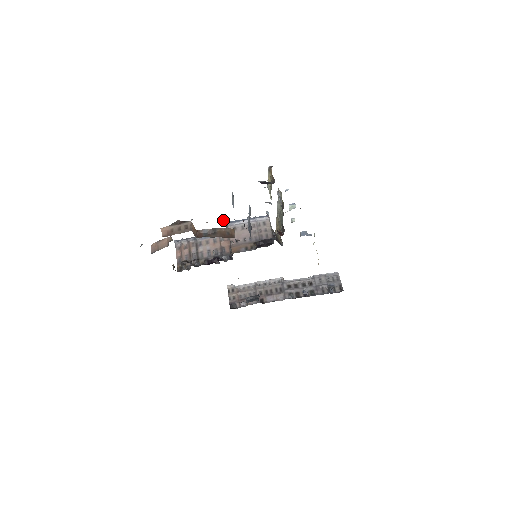
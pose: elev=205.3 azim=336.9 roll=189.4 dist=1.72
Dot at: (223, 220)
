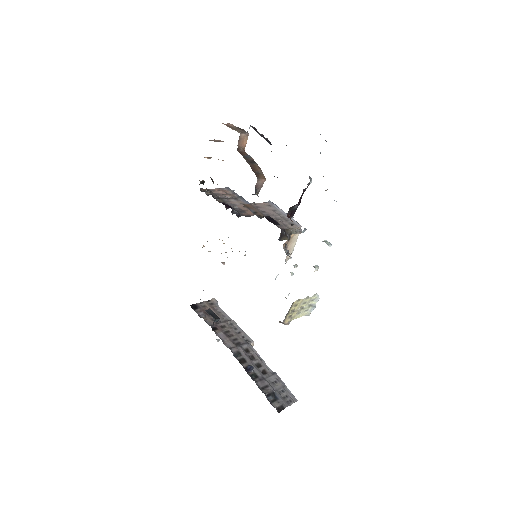
Dot at: occluded
